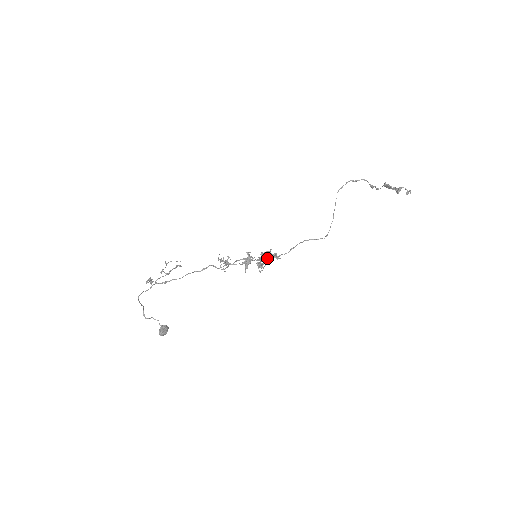
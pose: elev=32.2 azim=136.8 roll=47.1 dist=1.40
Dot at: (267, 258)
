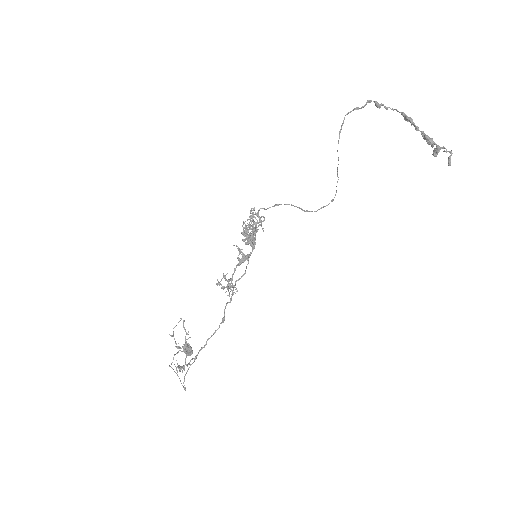
Dot at: (255, 233)
